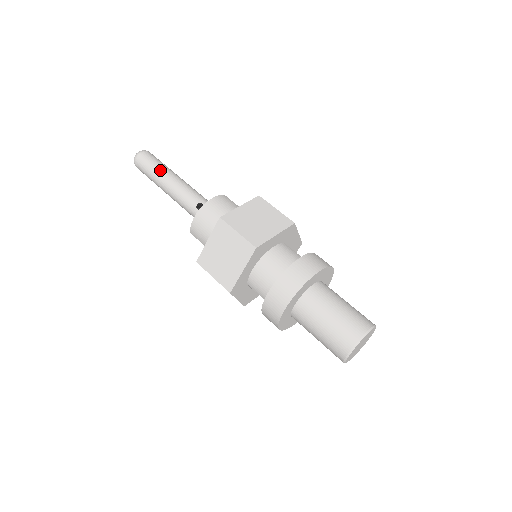
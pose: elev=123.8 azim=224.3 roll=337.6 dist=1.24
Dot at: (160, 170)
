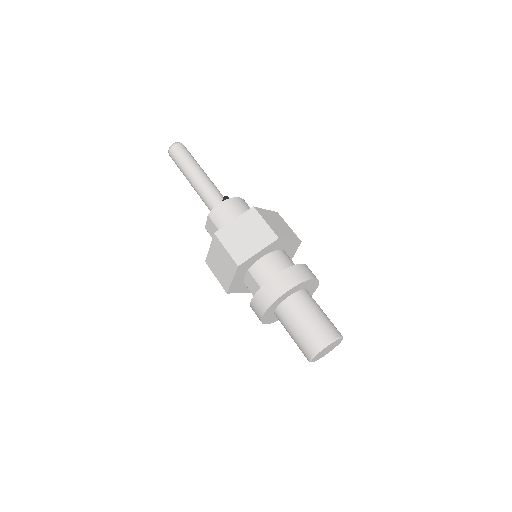
Dot at: (194, 162)
